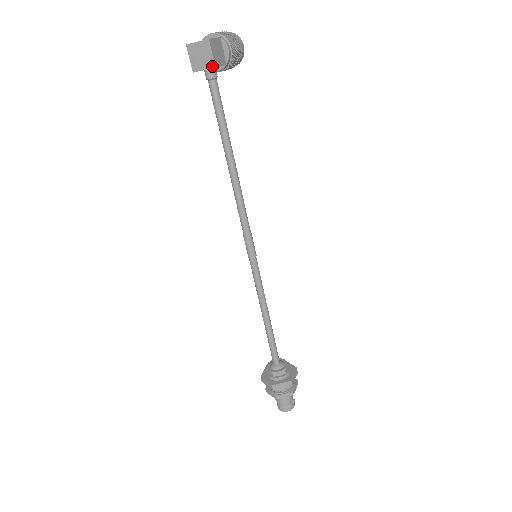
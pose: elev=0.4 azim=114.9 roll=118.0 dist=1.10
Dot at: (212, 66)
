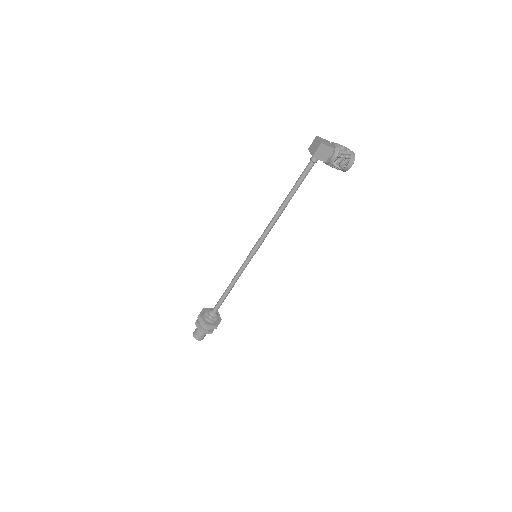
Dot at: (313, 155)
